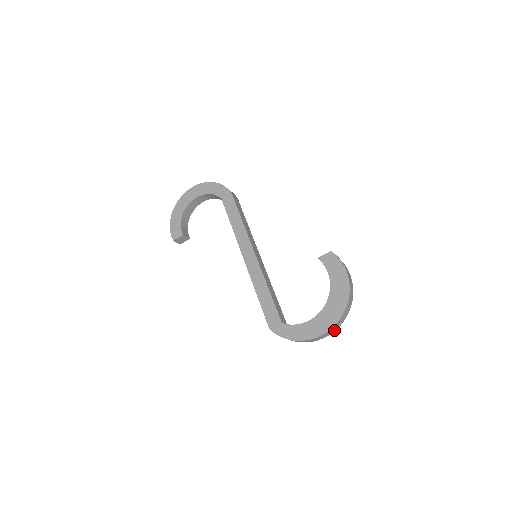
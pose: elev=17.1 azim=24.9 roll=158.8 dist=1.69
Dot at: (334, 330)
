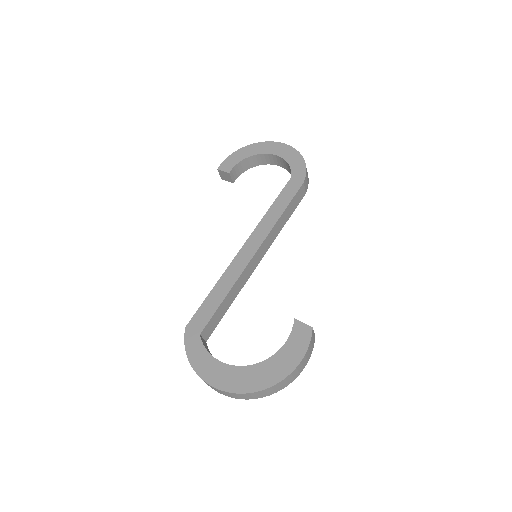
Dot at: (230, 396)
